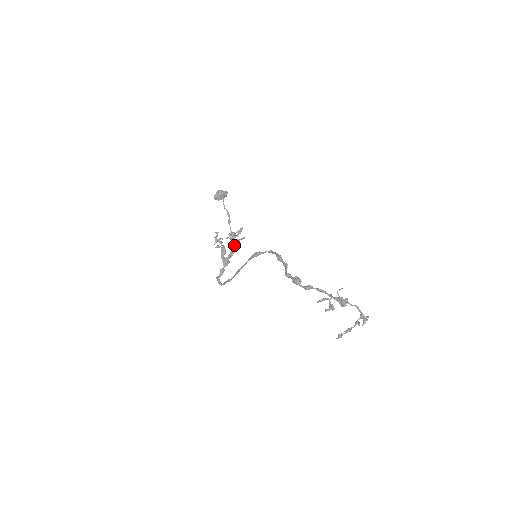
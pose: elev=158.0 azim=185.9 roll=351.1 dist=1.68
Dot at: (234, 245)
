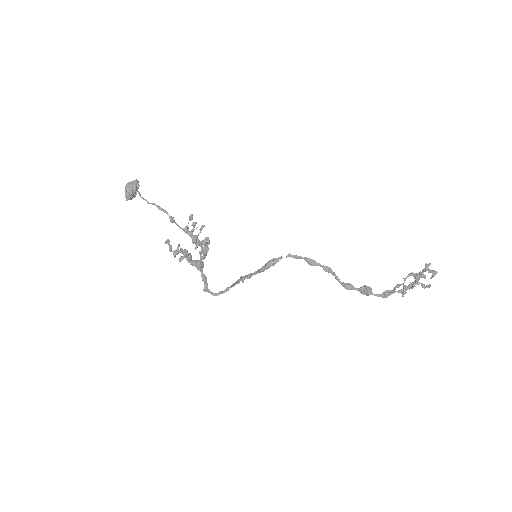
Dot at: occluded
